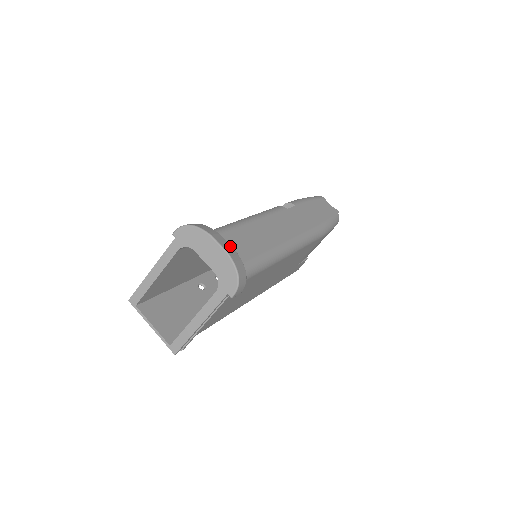
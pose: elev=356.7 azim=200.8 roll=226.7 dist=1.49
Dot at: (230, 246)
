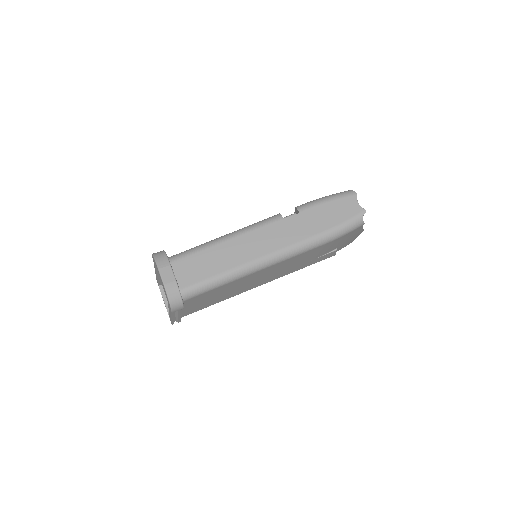
Dot at: (173, 277)
